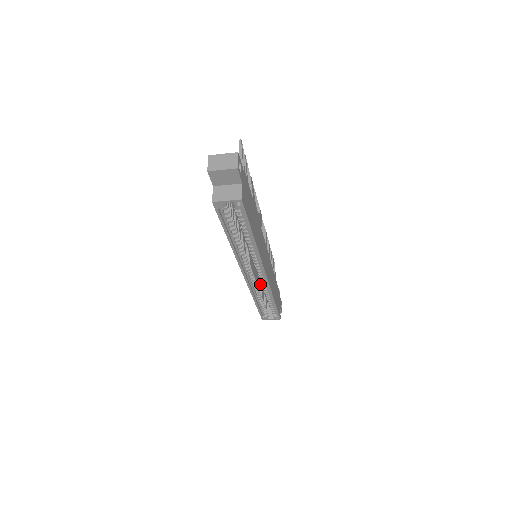
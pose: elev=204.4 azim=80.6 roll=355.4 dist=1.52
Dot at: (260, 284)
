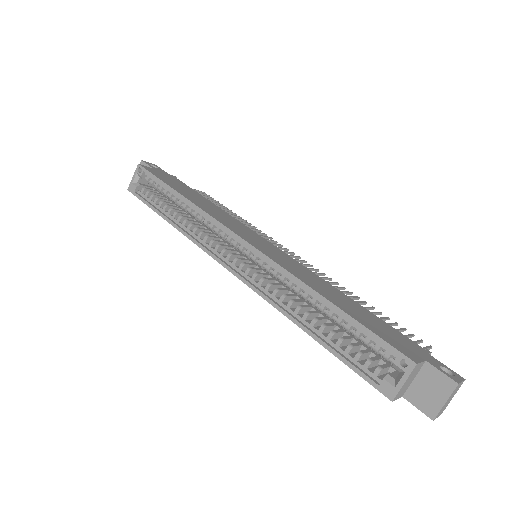
Dot at: (308, 306)
